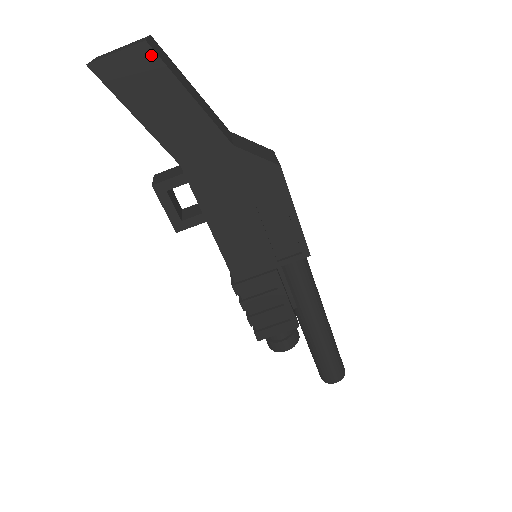
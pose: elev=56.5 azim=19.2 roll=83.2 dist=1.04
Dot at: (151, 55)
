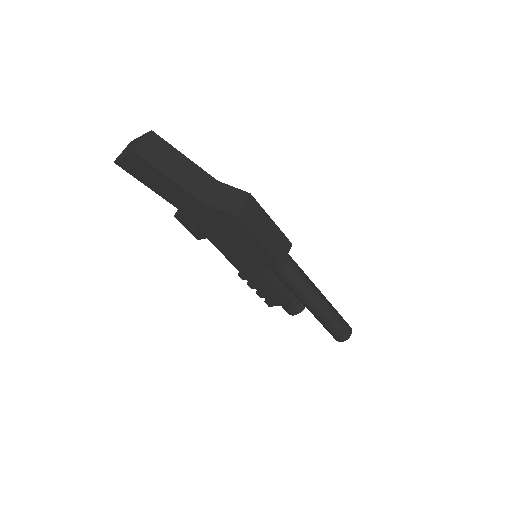
Dot at: (140, 158)
